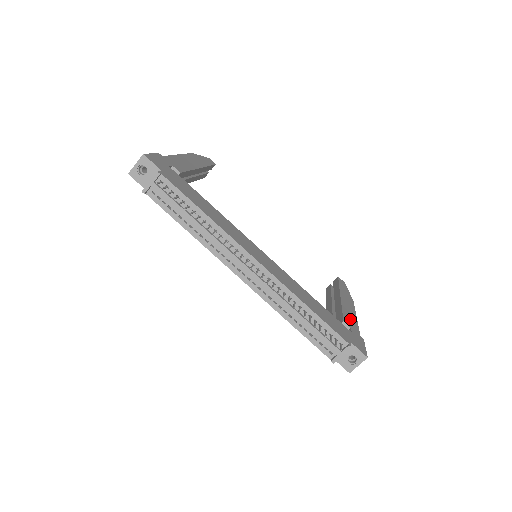
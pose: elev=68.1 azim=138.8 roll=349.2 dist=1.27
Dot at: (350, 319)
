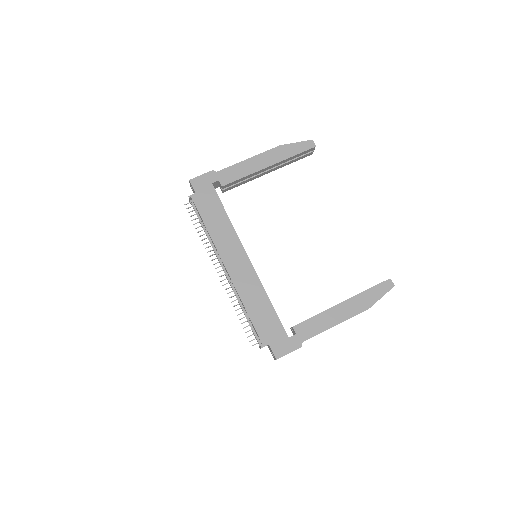
Dot at: (313, 326)
